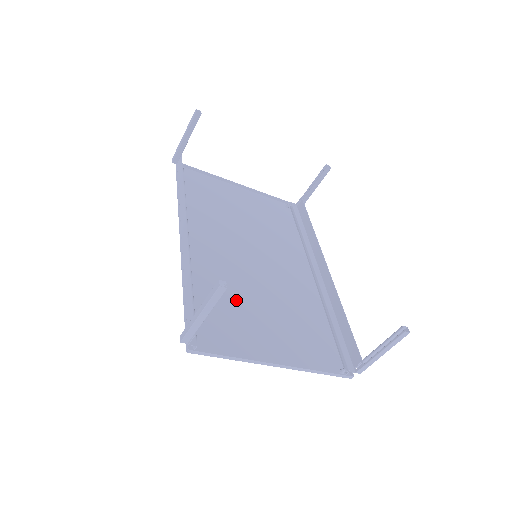
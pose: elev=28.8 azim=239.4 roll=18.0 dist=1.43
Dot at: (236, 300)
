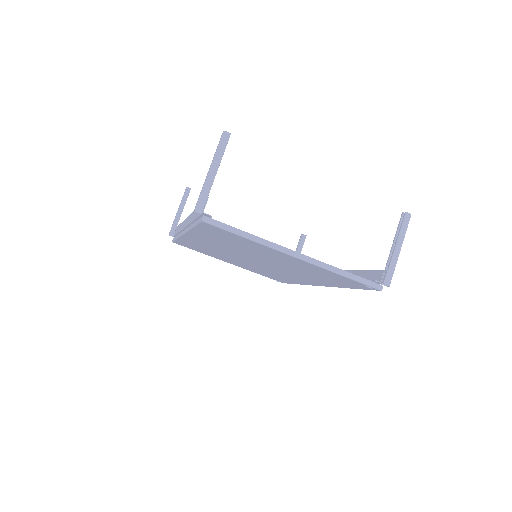
Dot at: (243, 248)
